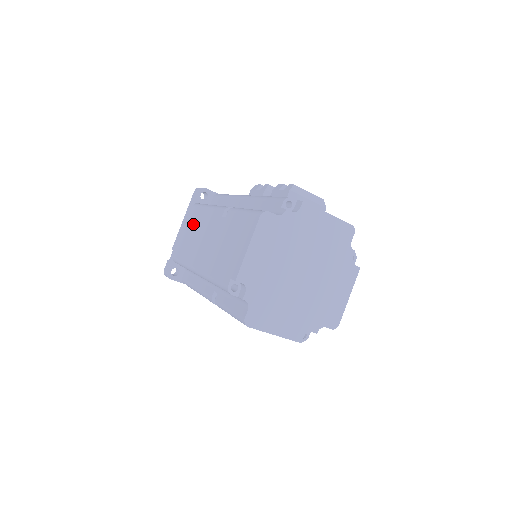
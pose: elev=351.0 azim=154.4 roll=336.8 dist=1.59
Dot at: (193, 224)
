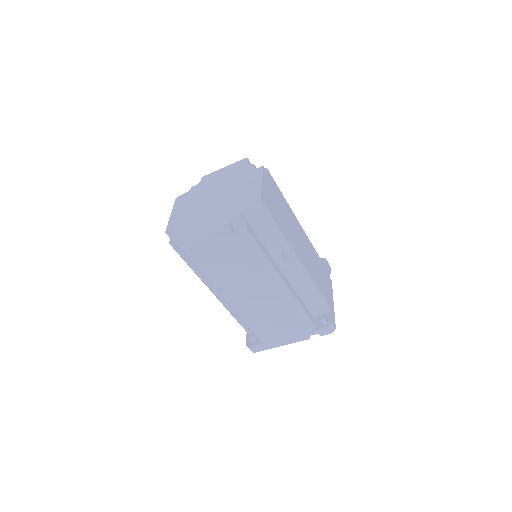
Dot at: occluded
